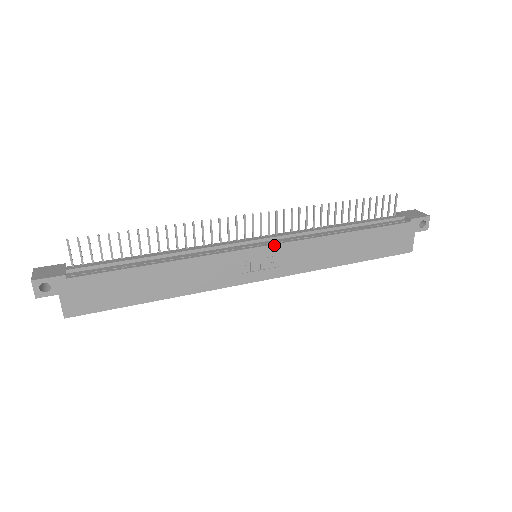
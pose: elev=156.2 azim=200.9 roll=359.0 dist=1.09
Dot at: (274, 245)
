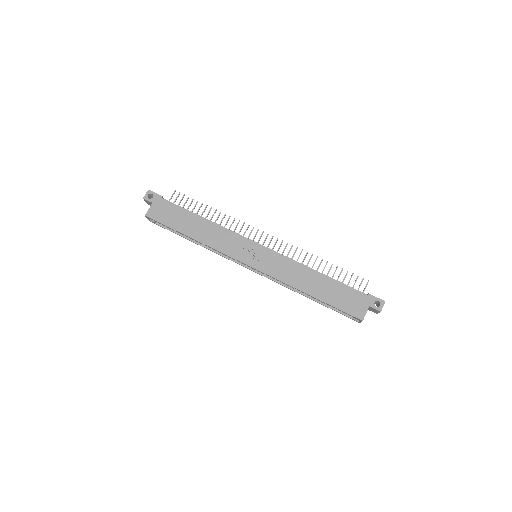
Dot at: (268, 249)
